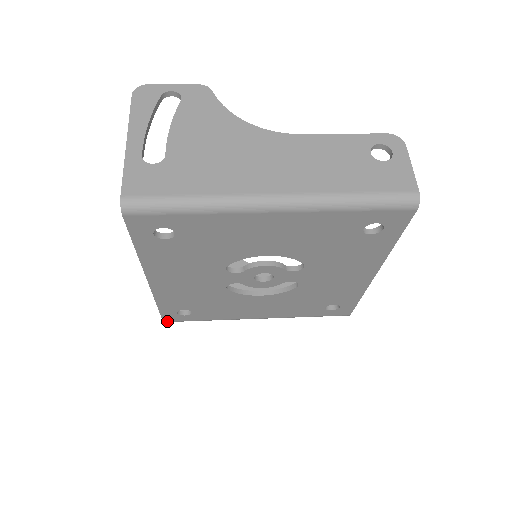
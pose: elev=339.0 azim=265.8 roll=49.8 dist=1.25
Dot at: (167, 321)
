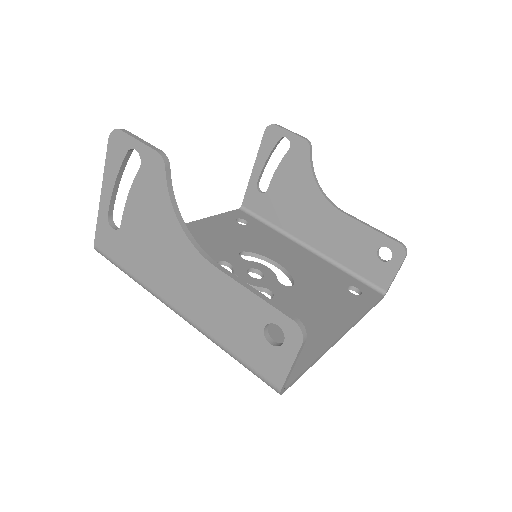
Dot at: occluded
